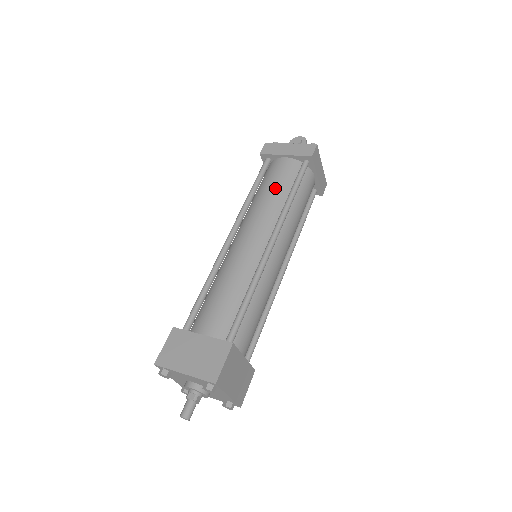
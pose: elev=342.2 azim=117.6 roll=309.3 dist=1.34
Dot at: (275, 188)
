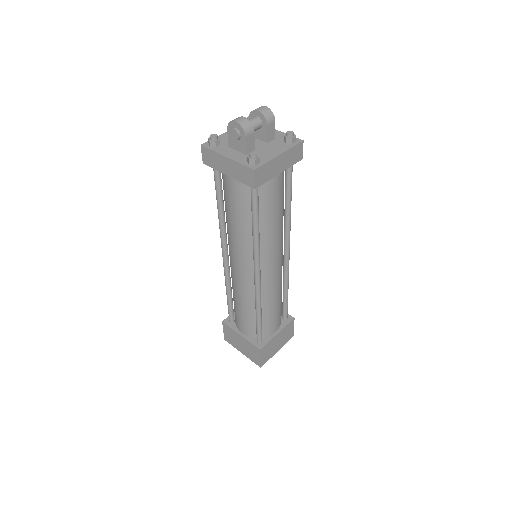
Dot at: (236, 218)
